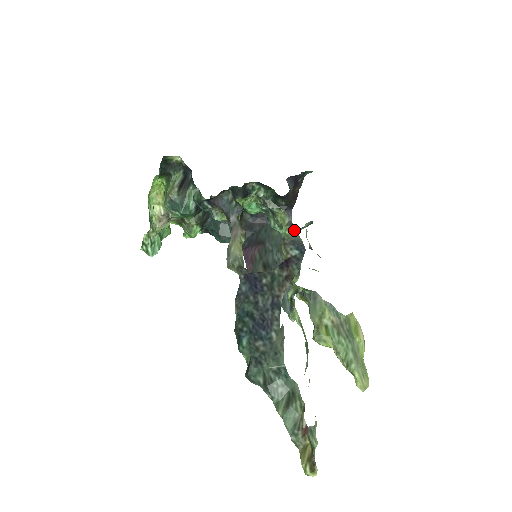
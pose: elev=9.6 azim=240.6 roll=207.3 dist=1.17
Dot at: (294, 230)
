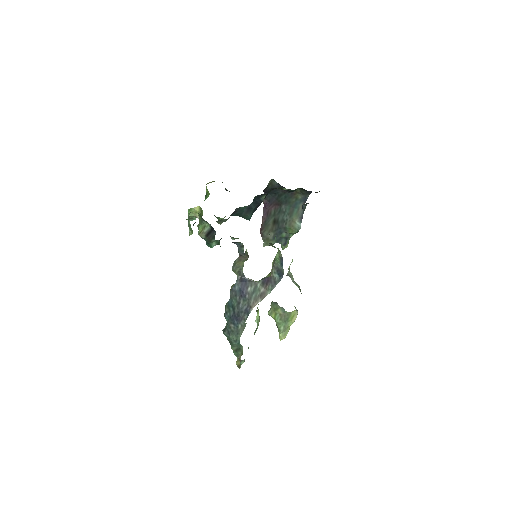
Dot at: (282, 263)
